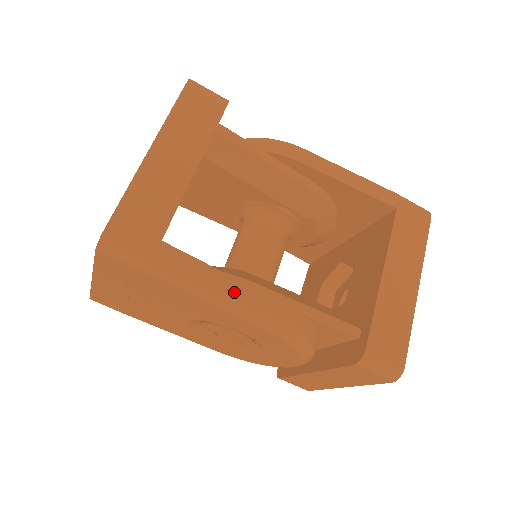
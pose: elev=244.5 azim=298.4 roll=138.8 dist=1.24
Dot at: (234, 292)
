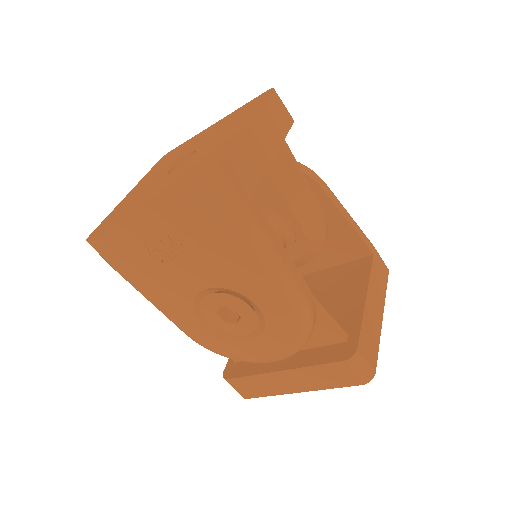
Dot at: (287, 265)
